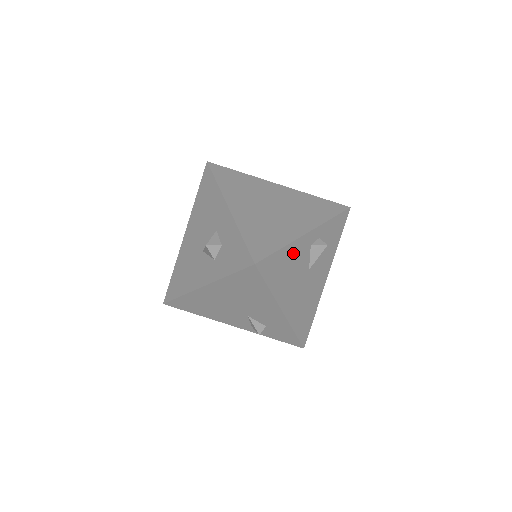
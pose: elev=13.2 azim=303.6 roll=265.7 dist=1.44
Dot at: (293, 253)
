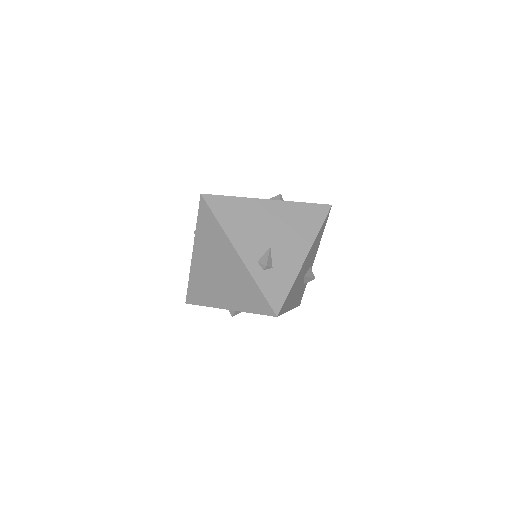
Dot at: (317, 247)
